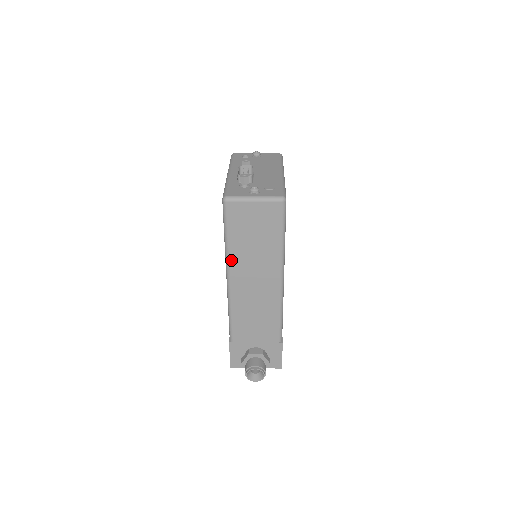
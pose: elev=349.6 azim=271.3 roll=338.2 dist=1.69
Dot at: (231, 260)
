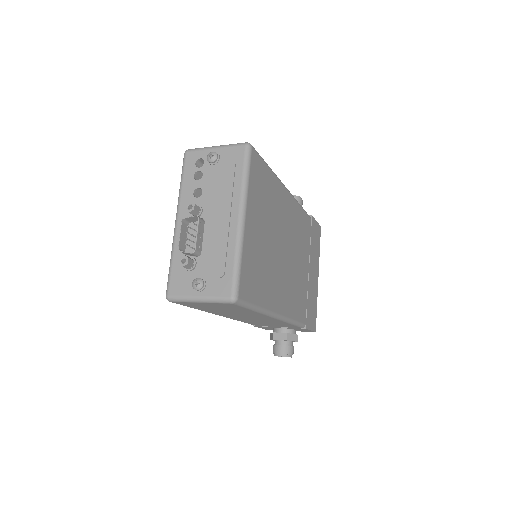
Dot at: (212, 313)
